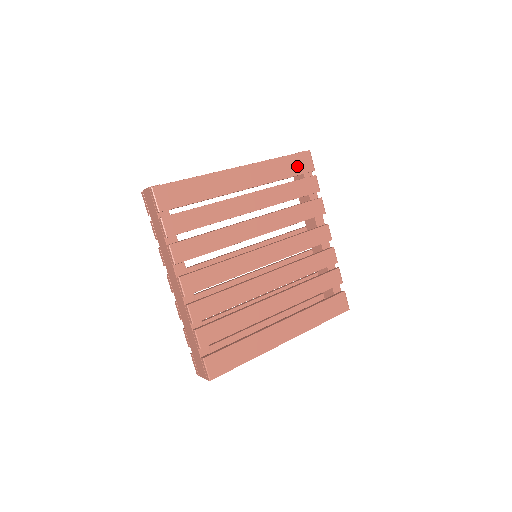
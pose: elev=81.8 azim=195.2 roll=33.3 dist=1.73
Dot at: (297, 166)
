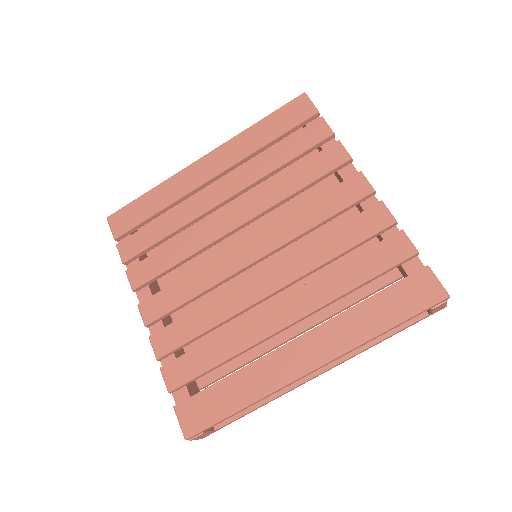
Dot at: (287, 120)
